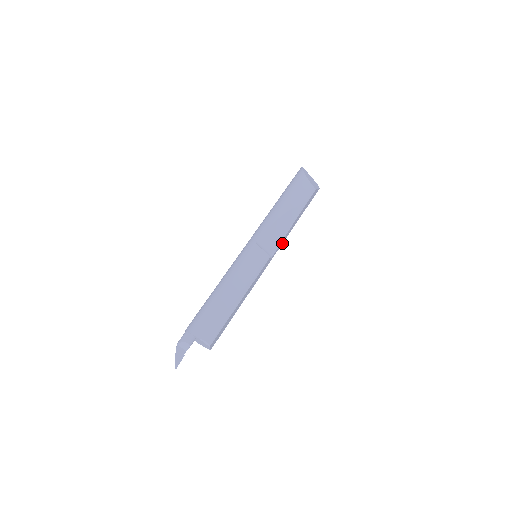
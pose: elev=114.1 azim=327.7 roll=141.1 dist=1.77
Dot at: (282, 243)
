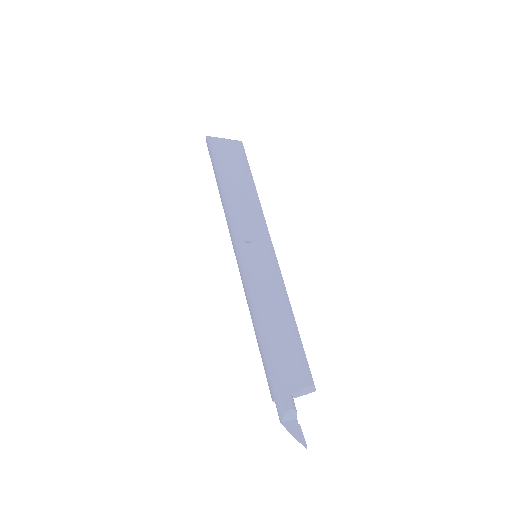
Dot at: occluded
